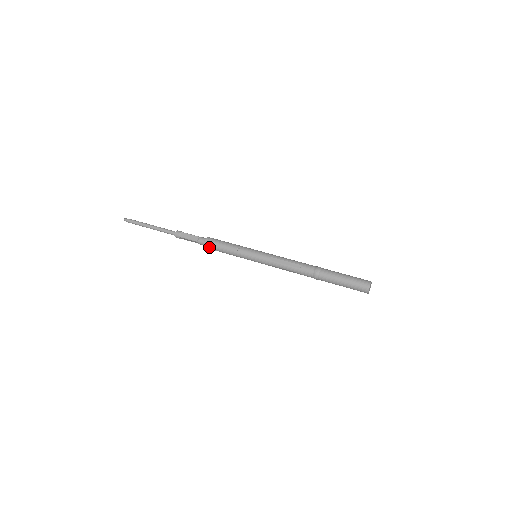
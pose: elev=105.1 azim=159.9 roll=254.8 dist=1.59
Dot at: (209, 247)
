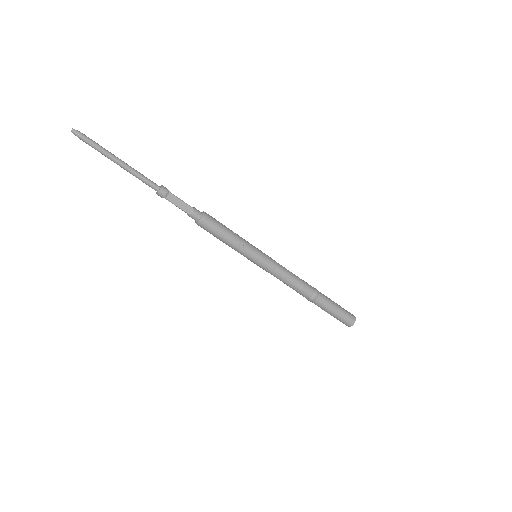
Dot at: (203, 228)
